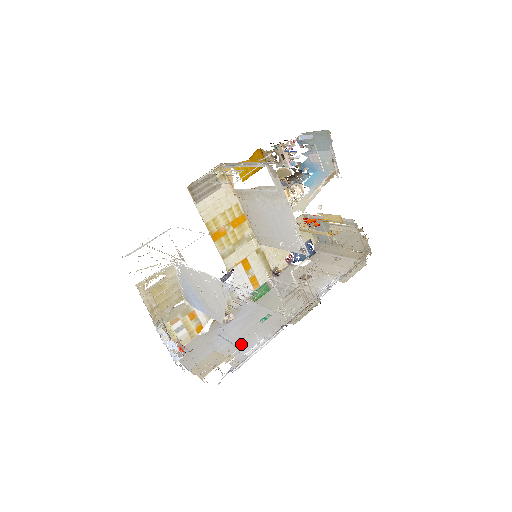
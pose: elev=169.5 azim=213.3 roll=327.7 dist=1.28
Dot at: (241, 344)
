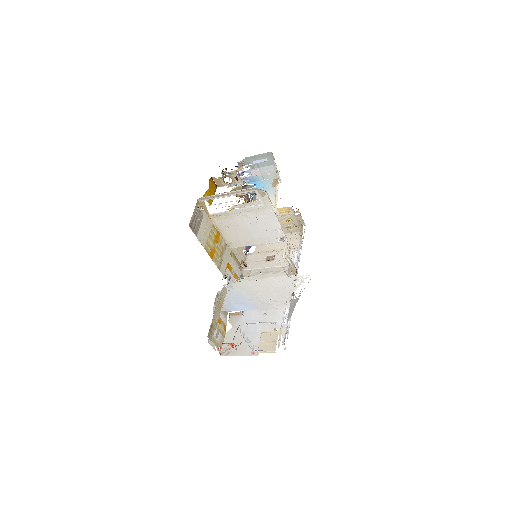
Dot at: (272, 320)
